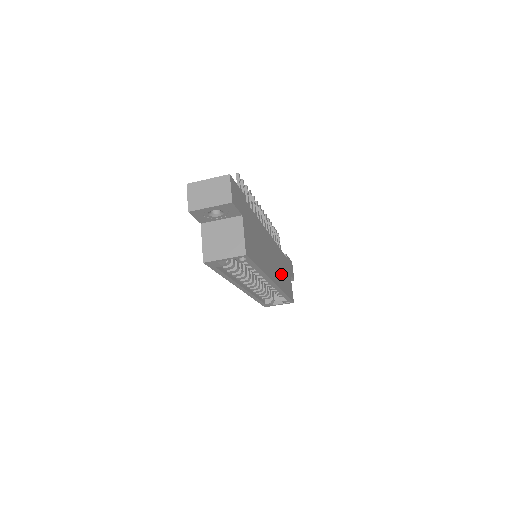
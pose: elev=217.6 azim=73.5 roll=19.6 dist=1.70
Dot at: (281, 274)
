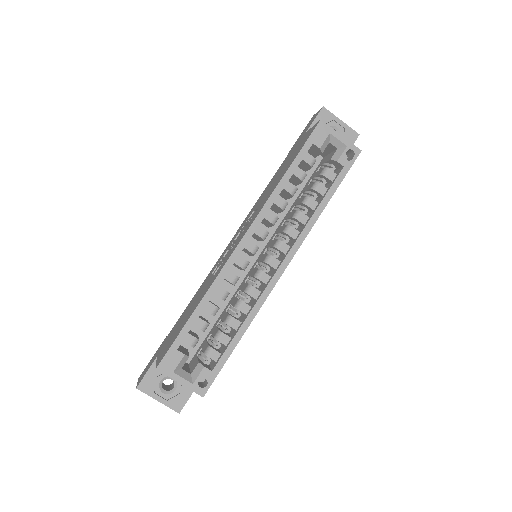
Dot at: occluded
